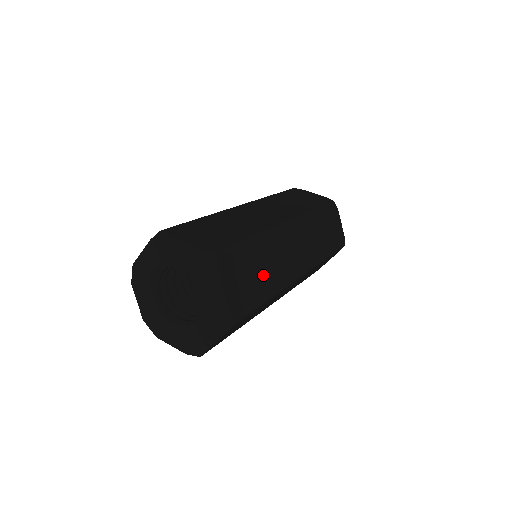
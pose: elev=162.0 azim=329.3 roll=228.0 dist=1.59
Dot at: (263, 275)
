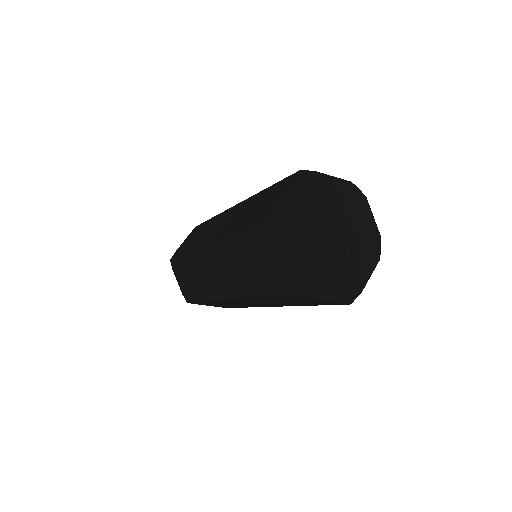
Dot at: occluded
